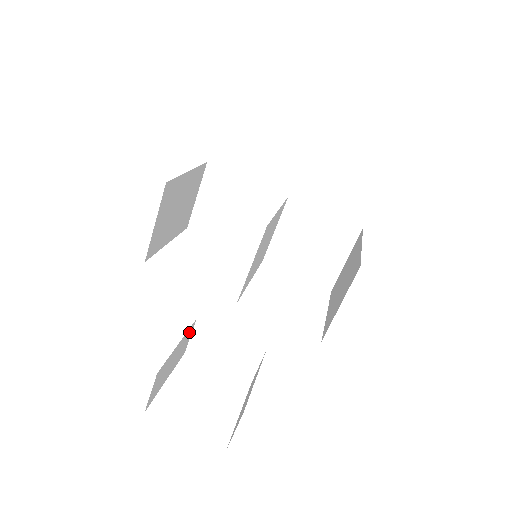
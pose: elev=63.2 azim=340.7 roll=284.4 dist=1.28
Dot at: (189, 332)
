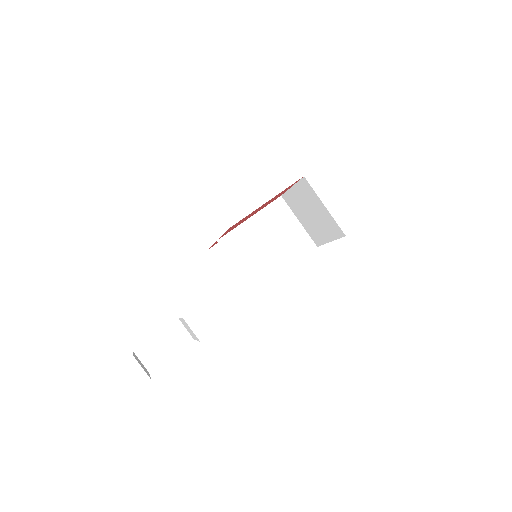
Dot at: (175, 327)
